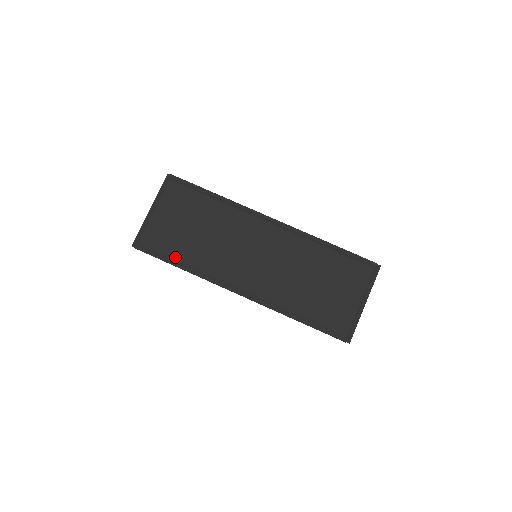
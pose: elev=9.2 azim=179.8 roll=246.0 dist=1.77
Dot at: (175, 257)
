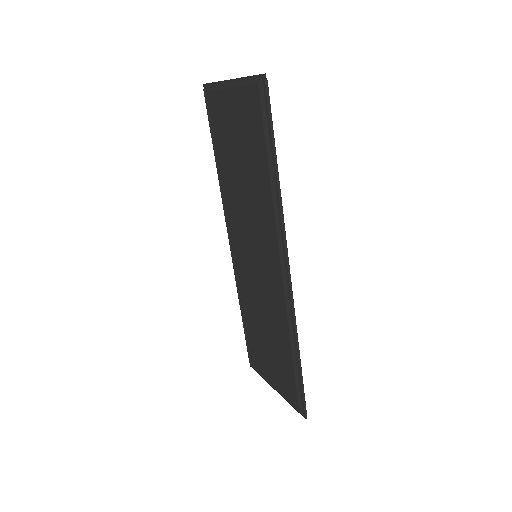
Dot at: (216, 150)
